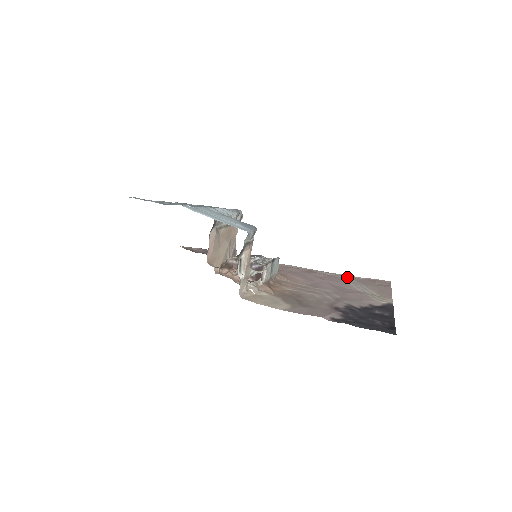
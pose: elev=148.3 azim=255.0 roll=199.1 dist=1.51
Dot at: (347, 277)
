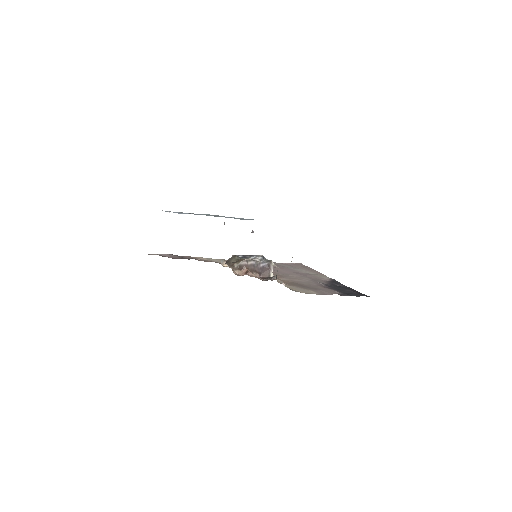
Dot at: (281, 264)
